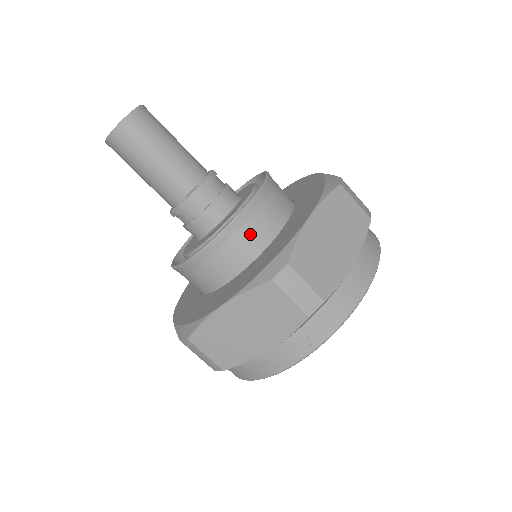
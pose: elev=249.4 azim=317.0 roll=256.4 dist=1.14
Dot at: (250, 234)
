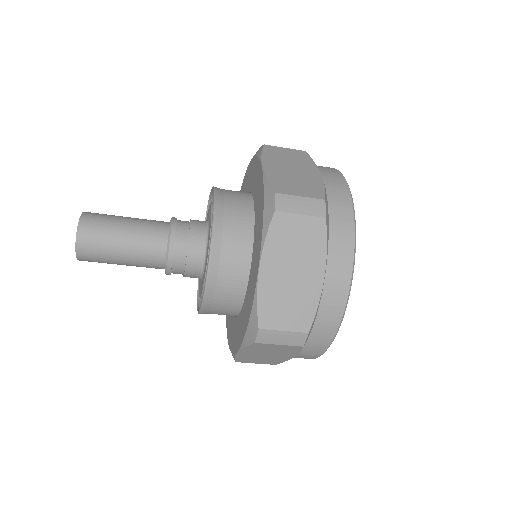
Dot at: occluded
